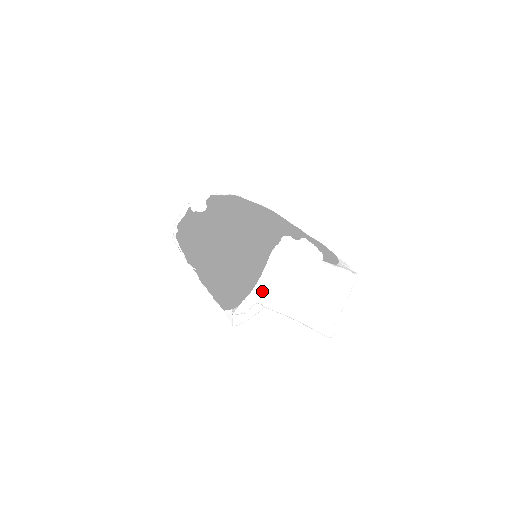
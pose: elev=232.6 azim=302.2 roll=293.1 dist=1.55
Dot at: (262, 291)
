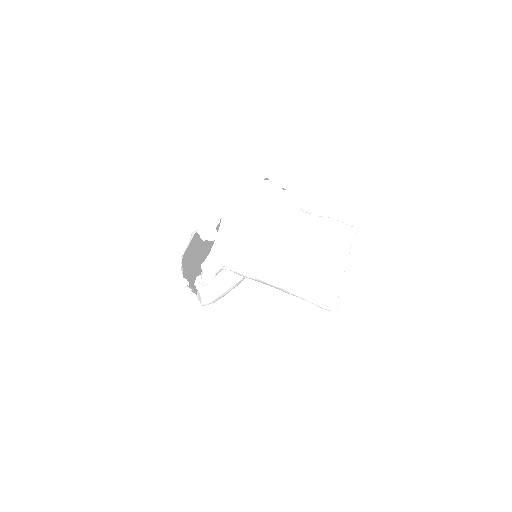
Dot at: (224, 249)
